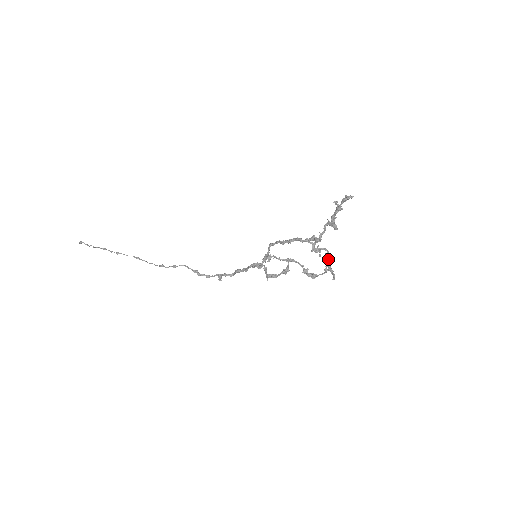
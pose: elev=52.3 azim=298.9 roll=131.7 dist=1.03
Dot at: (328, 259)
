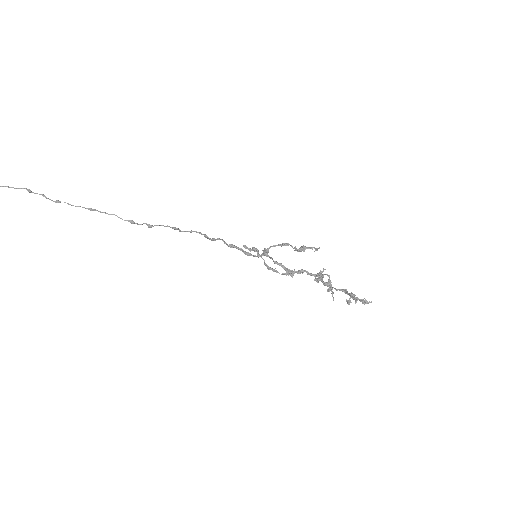
Dot at: occluded
